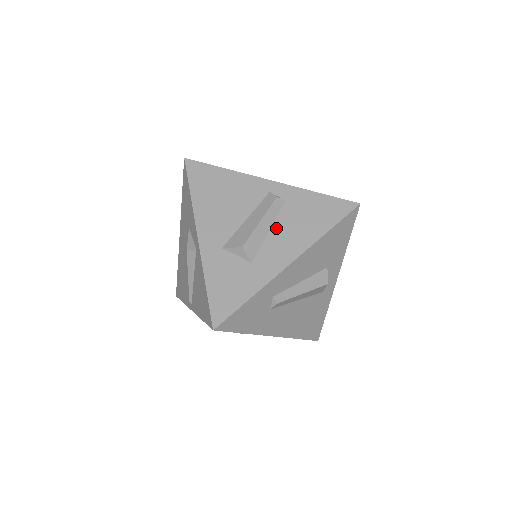
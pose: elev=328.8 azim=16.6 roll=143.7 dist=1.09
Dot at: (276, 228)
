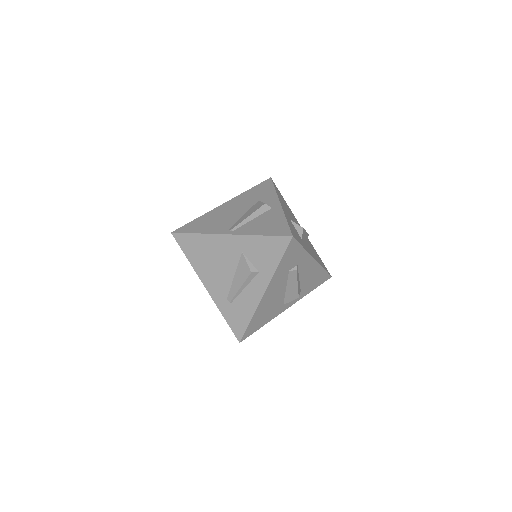
Dot at: (307, 243)
